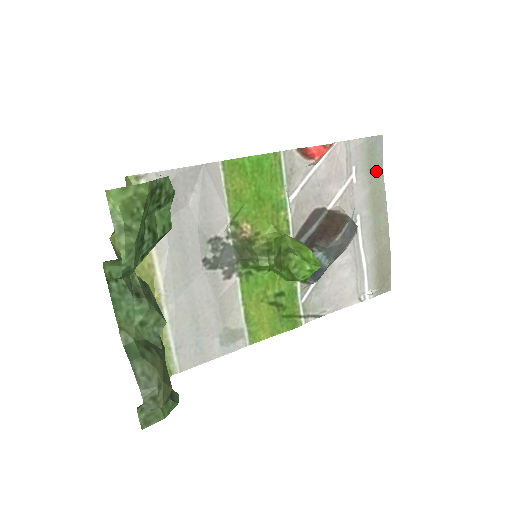
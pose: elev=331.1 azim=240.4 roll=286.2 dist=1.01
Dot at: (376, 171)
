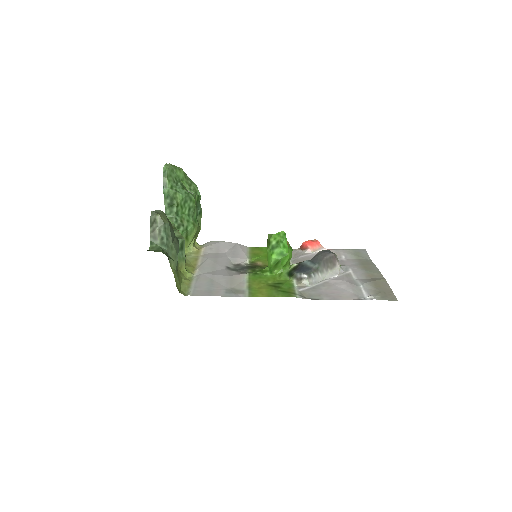
Dot at: (365, 260)
